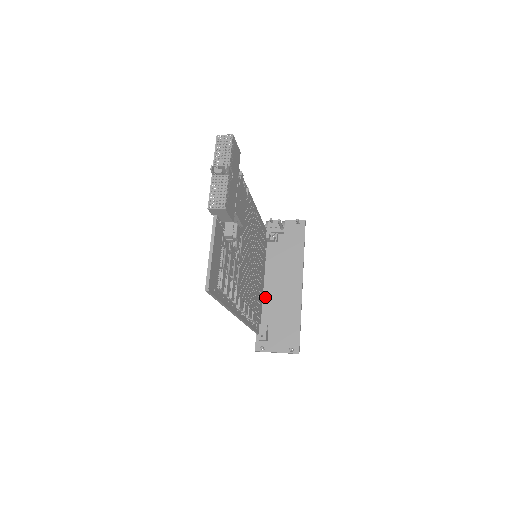
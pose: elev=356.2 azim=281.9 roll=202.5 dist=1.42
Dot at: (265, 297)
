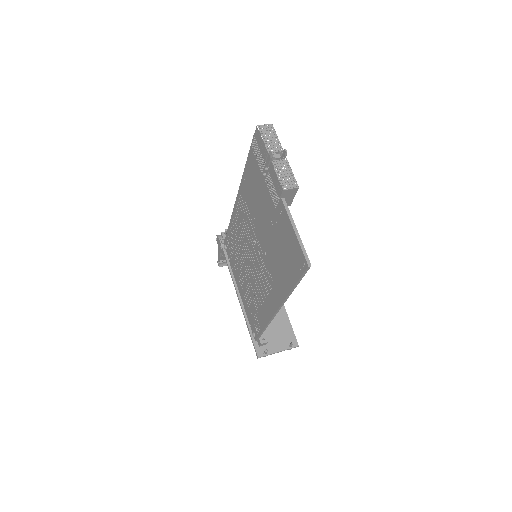
Dot at: occluded
